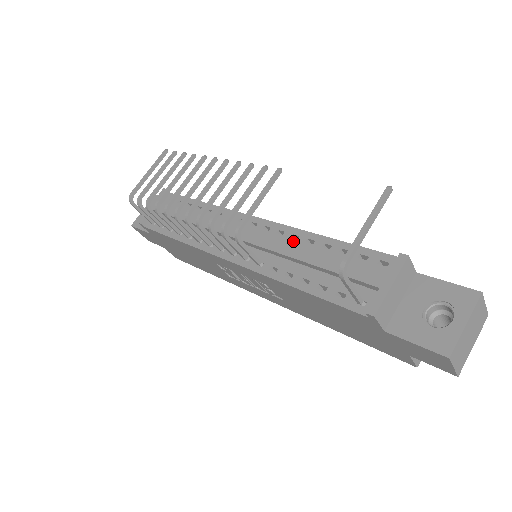
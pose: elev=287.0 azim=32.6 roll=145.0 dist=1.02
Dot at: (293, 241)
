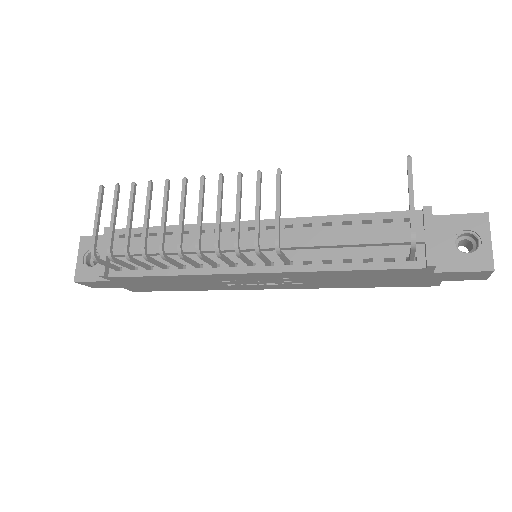
Dot at: (309, 230)
